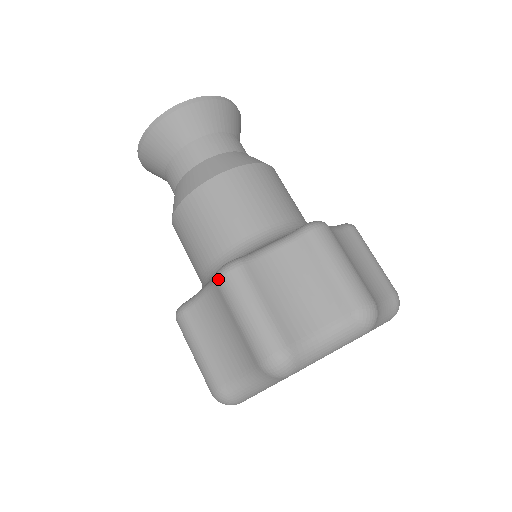
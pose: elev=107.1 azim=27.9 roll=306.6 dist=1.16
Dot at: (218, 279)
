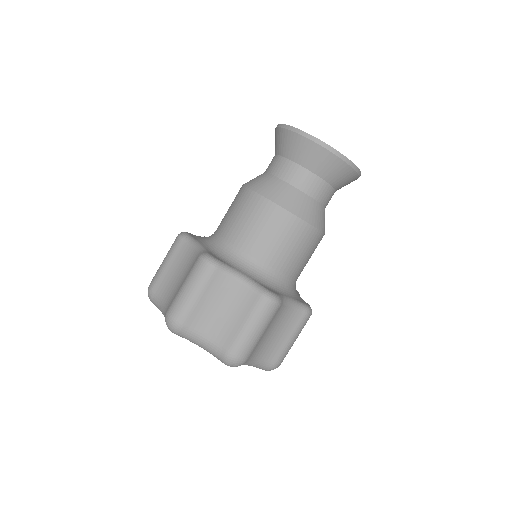
Dot at: occluded
